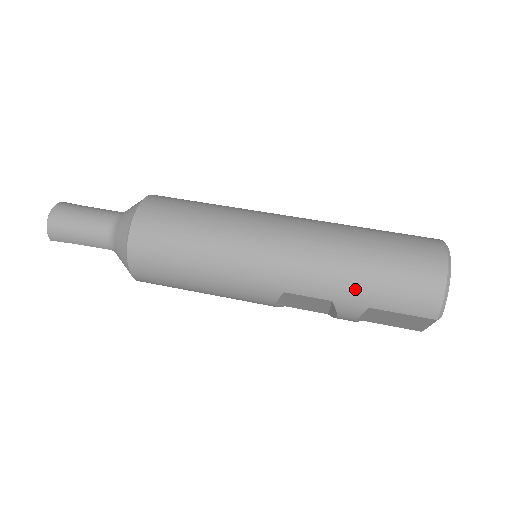
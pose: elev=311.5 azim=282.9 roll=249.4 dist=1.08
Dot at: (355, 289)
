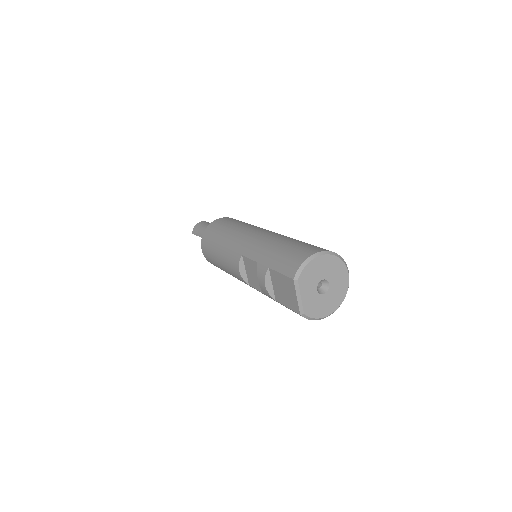
Dot at: (268, 254)
